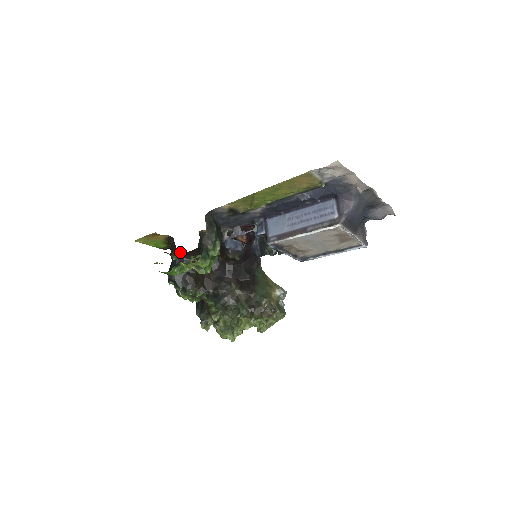
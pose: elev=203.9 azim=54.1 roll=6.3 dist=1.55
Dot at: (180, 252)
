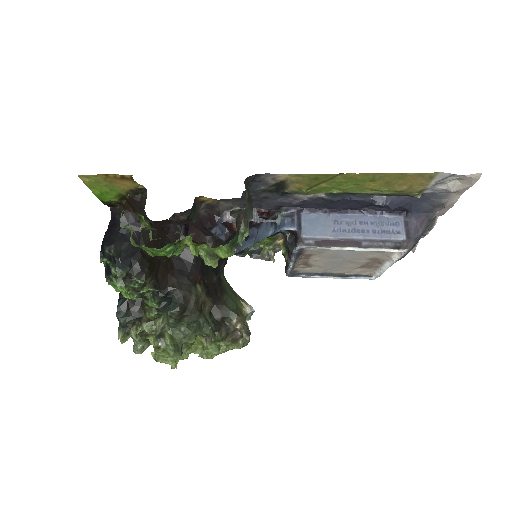
Dot at: occluded
